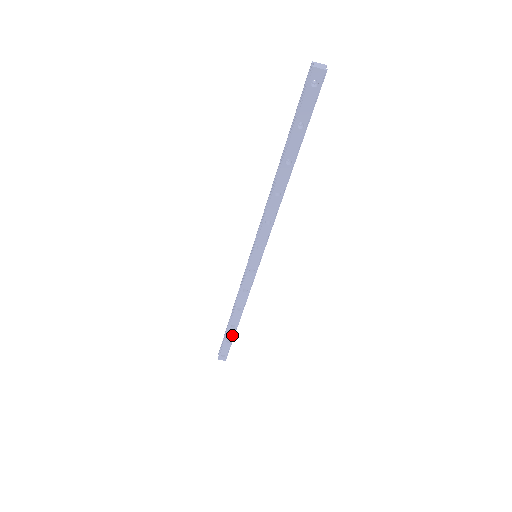
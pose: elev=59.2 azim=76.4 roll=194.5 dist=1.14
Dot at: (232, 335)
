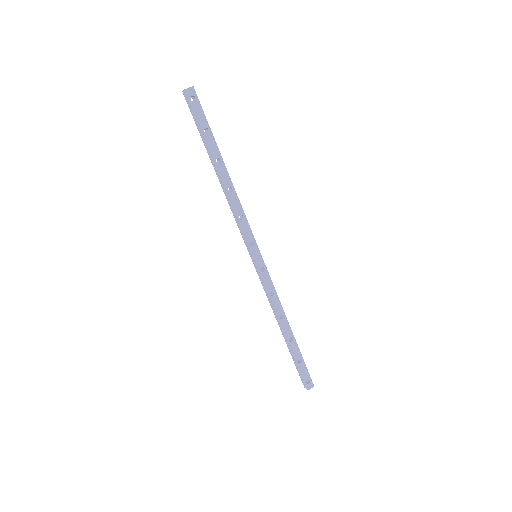
Dot at: (297, 351)
